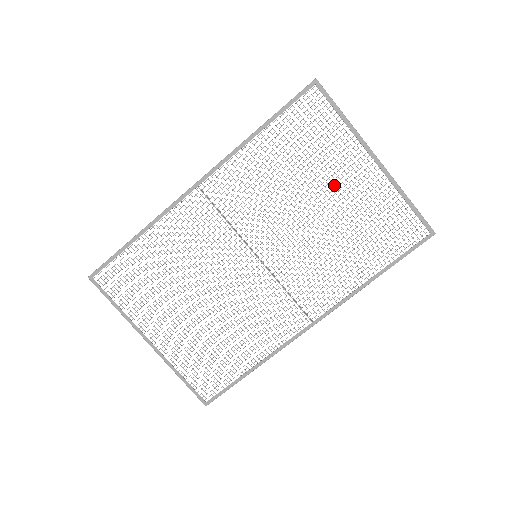
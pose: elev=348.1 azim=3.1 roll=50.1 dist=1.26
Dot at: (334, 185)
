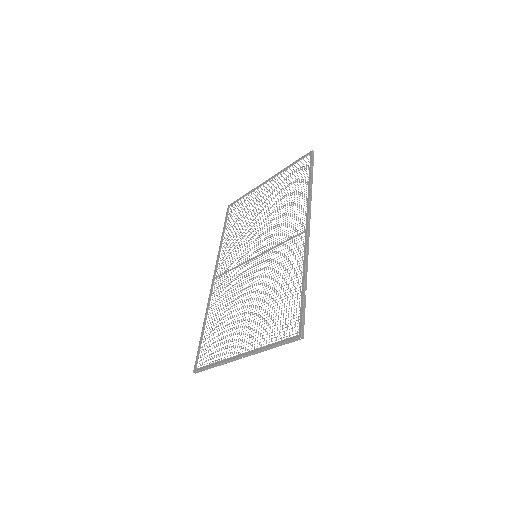
Dot at: occluded
